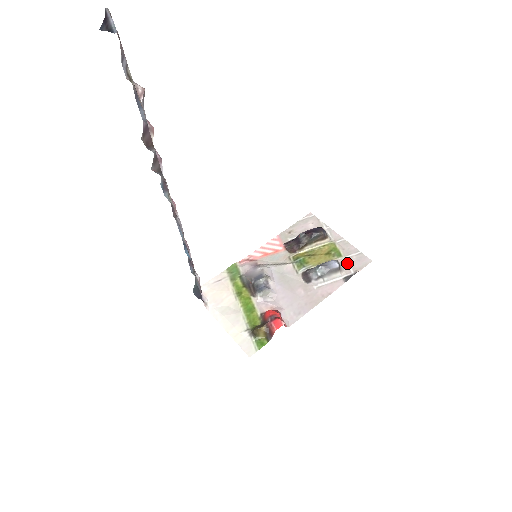
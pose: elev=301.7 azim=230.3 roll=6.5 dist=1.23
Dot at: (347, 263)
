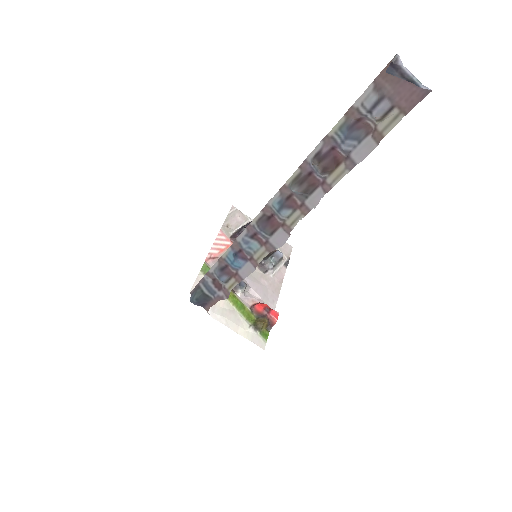
Dot at: (280, 251)
